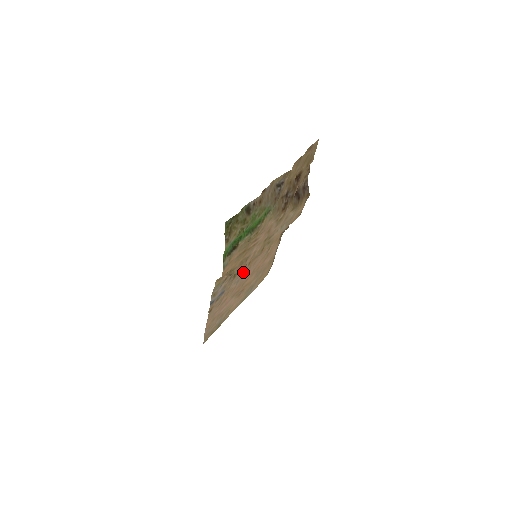
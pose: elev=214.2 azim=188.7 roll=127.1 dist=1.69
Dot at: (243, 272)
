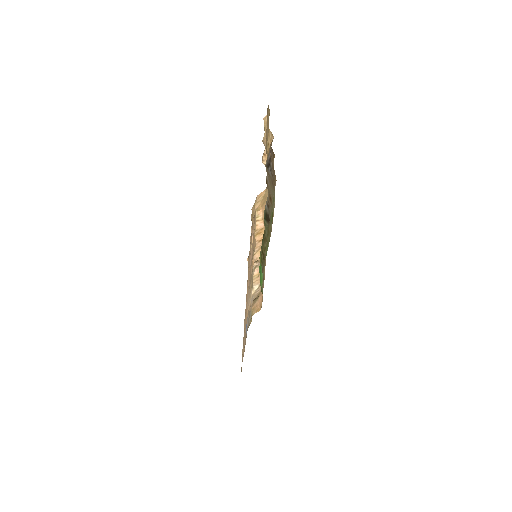
Dot at: (250, 281)
